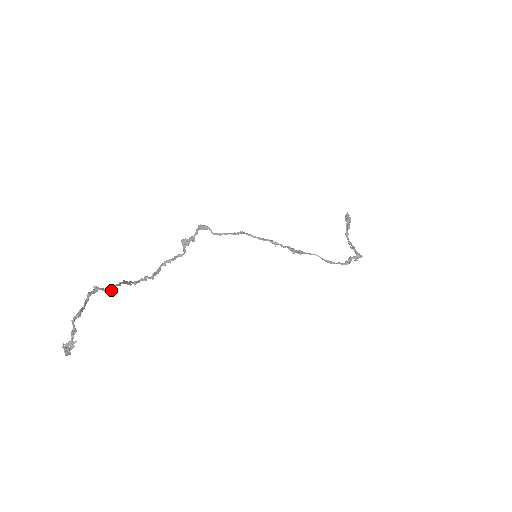
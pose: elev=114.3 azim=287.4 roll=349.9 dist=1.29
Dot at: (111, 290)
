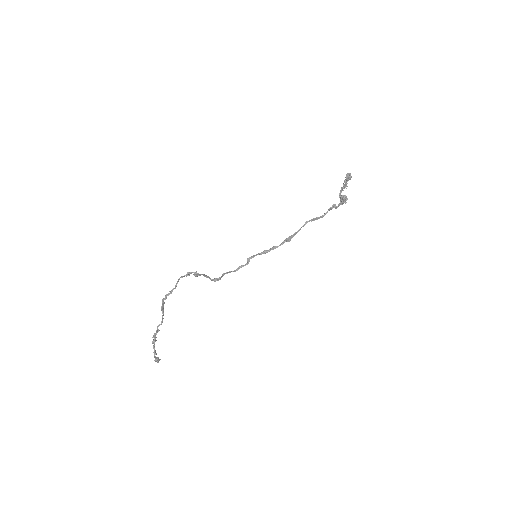
Dot at: occluded
